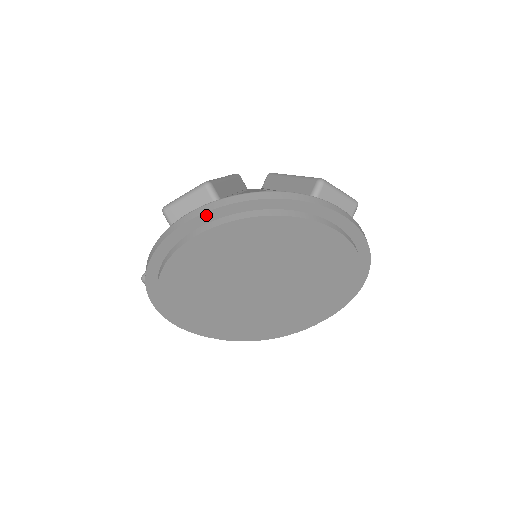
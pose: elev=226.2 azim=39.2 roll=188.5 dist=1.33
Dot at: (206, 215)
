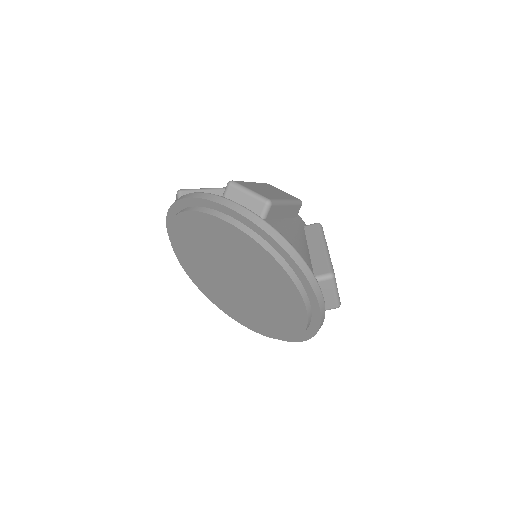
Dot at: (170, 212)
